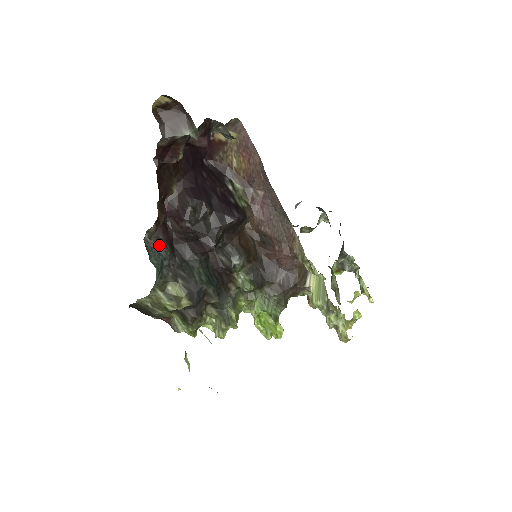
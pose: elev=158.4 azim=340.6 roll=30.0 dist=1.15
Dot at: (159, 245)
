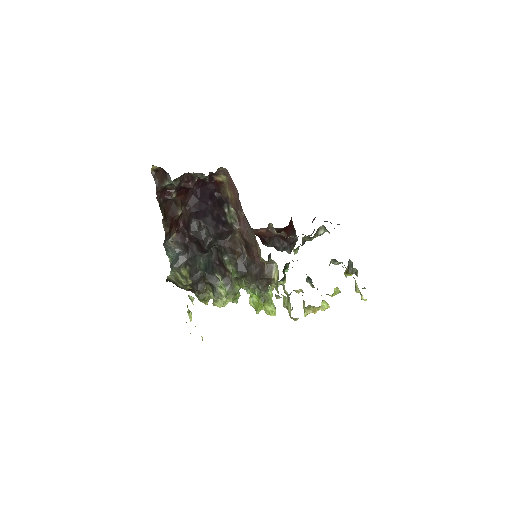
Dot at: (176, 246)
